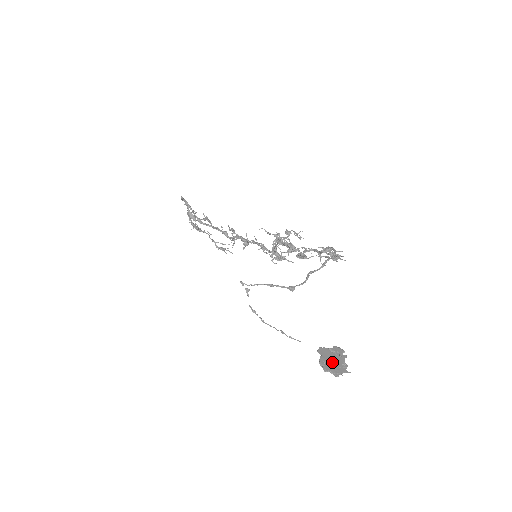
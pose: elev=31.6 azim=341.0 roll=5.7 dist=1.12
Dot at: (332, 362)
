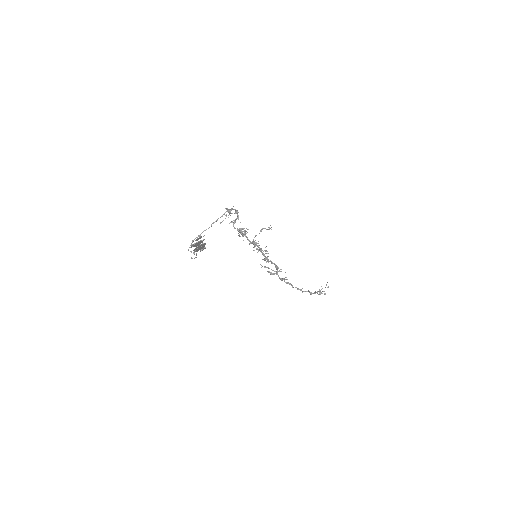
Dot at: (194, 245)
